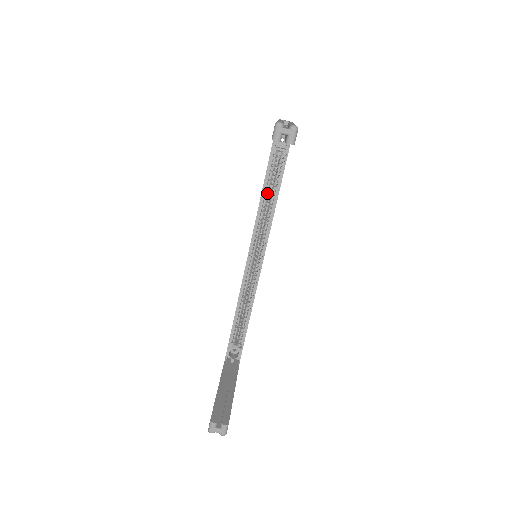
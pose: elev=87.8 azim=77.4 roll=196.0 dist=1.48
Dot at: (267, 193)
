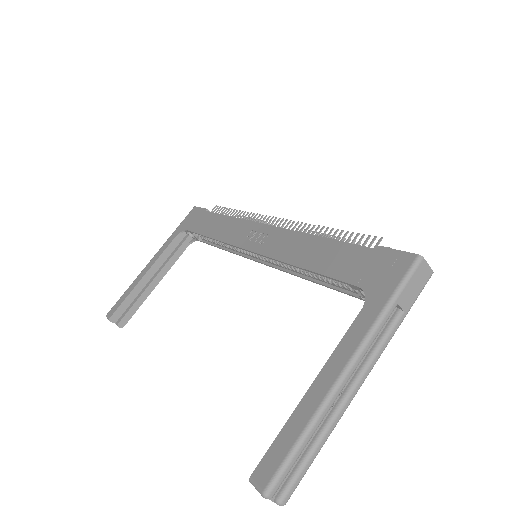
Dot at: occluded
